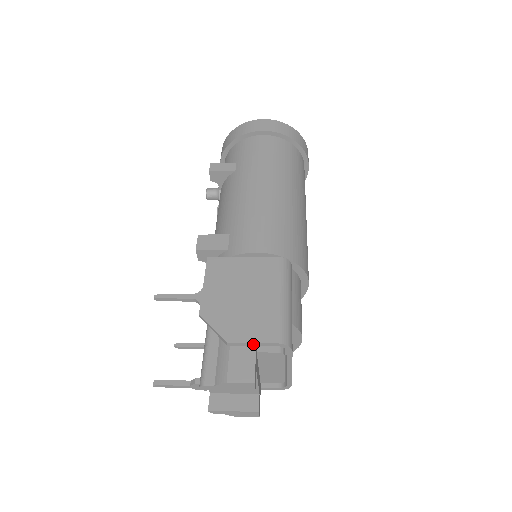
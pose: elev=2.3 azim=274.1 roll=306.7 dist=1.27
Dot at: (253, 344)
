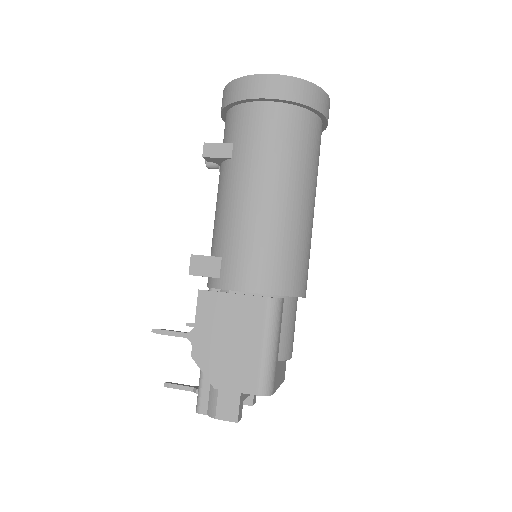
Dot at: (237, 392)
